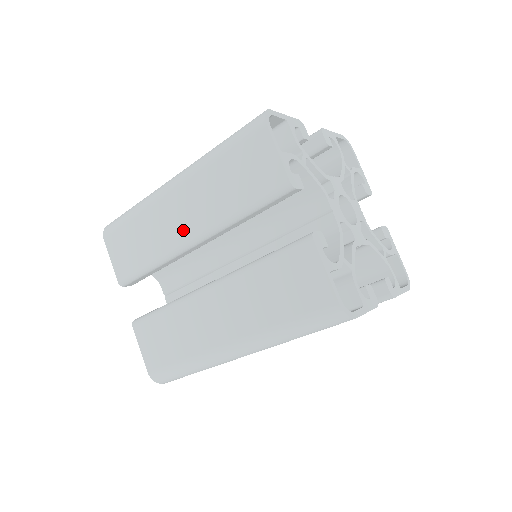
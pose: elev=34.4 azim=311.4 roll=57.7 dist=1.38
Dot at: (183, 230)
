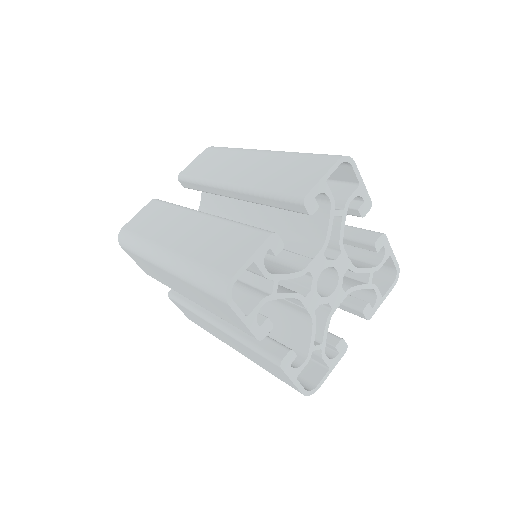
Dot at: (184, 293)
